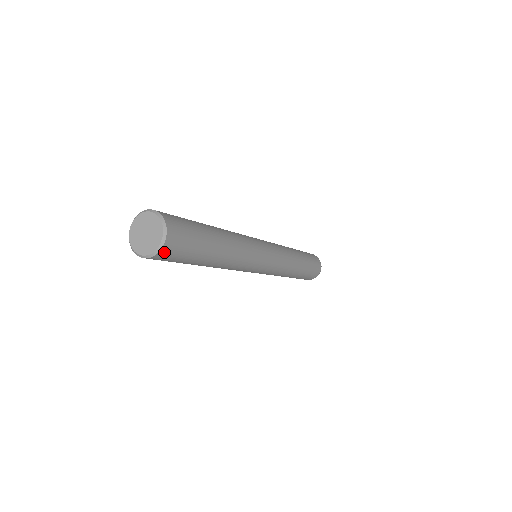
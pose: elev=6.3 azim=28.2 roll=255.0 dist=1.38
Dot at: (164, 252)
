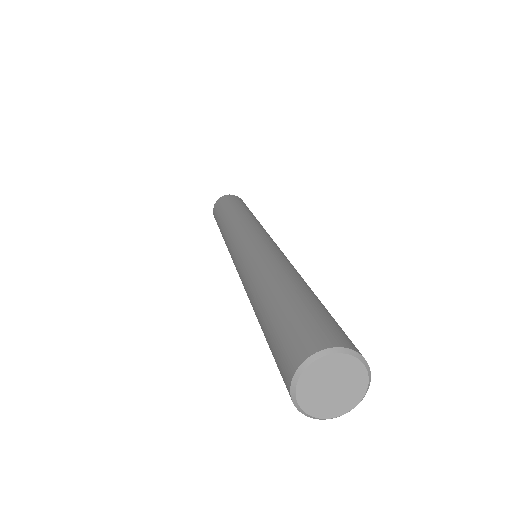
Dot at: occluded
